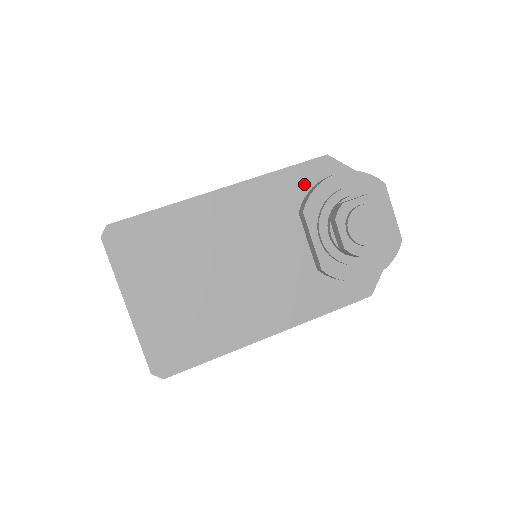
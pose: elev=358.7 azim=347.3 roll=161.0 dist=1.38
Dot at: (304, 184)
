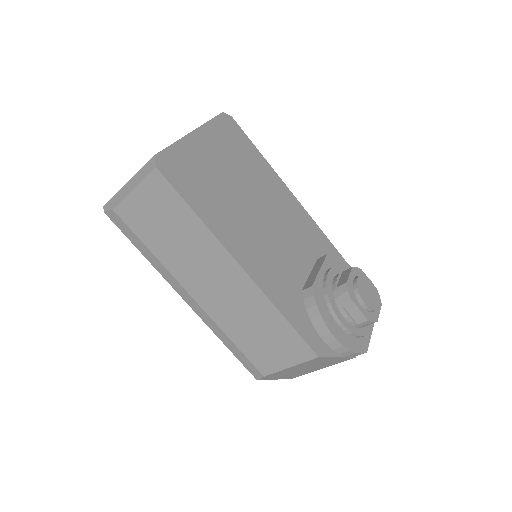
Dot at: occluded
